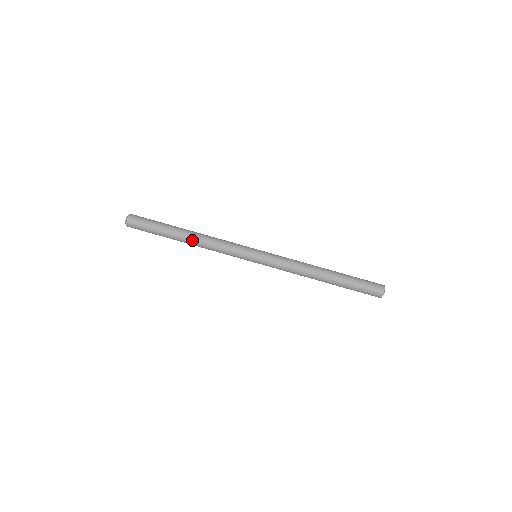
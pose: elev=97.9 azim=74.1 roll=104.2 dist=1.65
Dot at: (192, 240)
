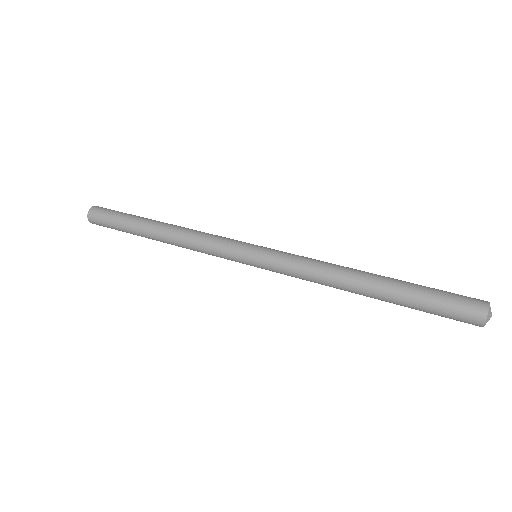
Dot at: (165, 230)
